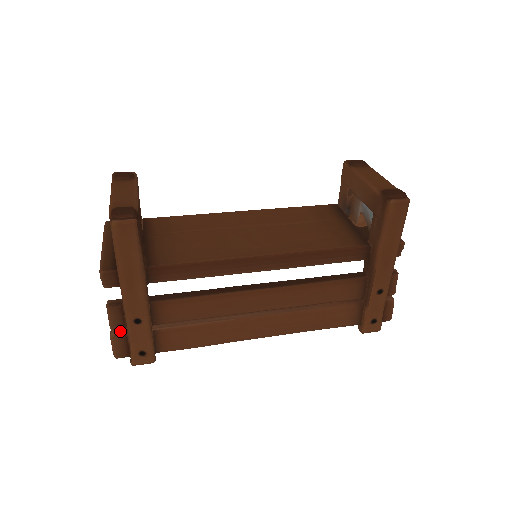
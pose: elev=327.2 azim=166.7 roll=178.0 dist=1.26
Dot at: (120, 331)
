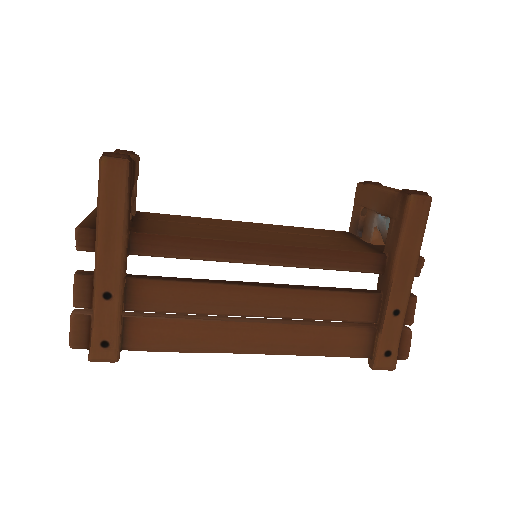
Dot at: (84, 312)
